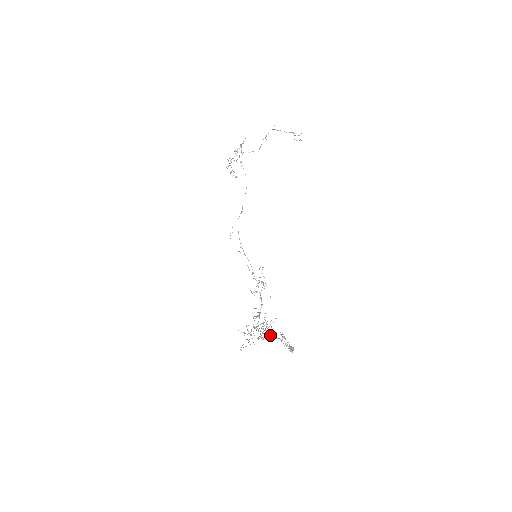
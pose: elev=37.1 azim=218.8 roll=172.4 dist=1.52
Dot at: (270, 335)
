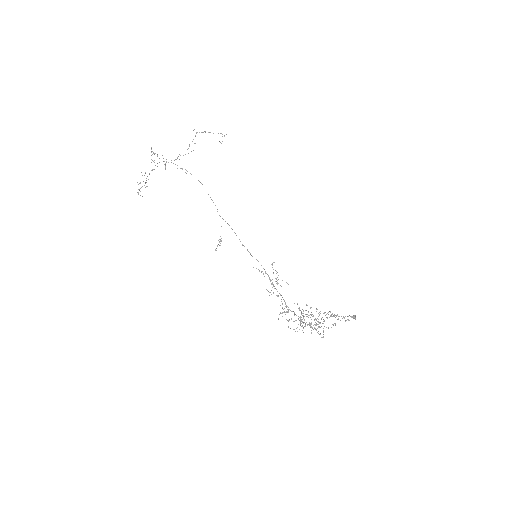
Dot at: (322, 317)
